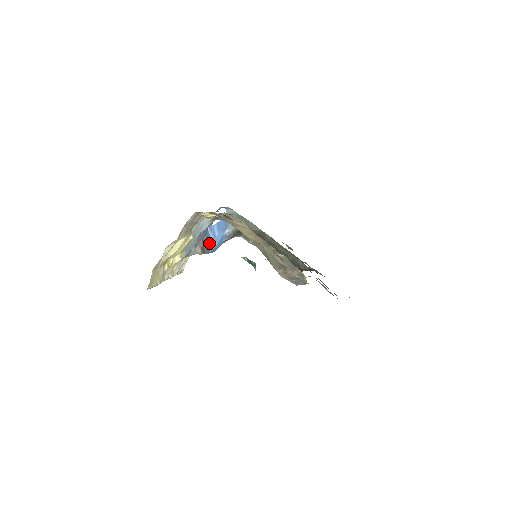
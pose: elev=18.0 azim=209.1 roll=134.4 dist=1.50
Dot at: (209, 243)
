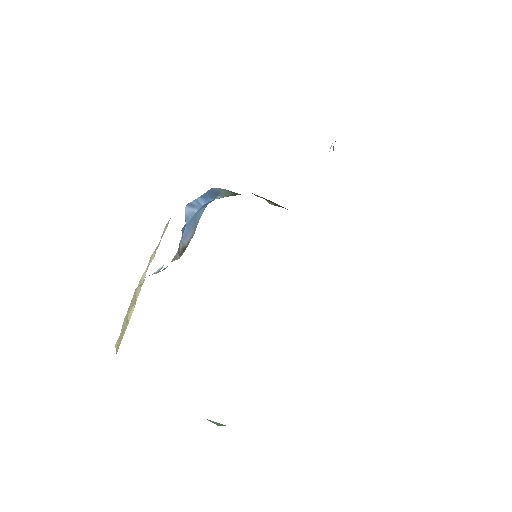
Dot at: (193, 220)
